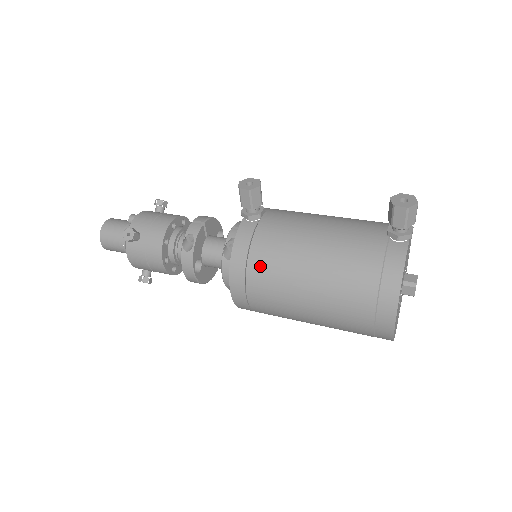
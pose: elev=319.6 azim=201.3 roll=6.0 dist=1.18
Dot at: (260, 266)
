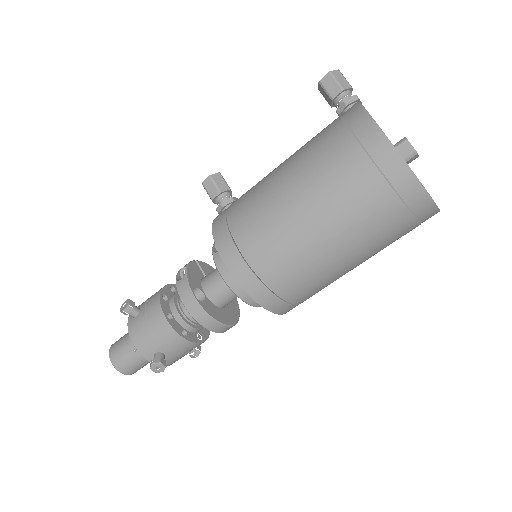
Dot at: (239, 213)
